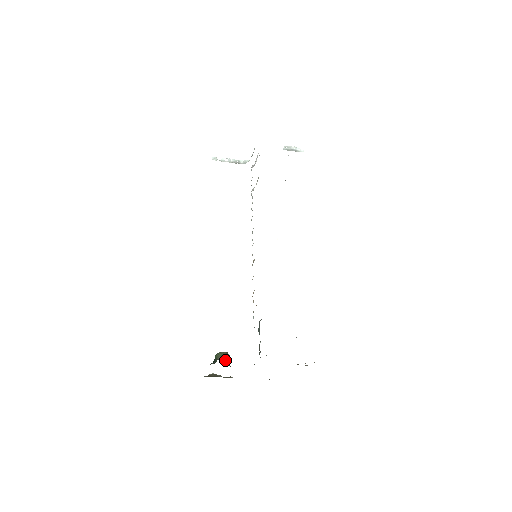
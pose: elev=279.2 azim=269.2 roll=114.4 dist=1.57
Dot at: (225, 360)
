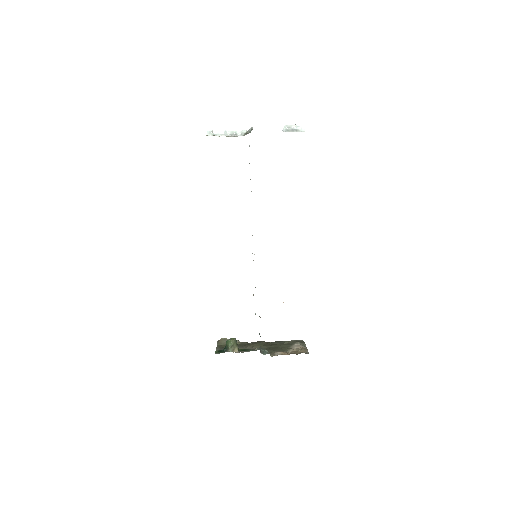
Dot at: (234, 351)
